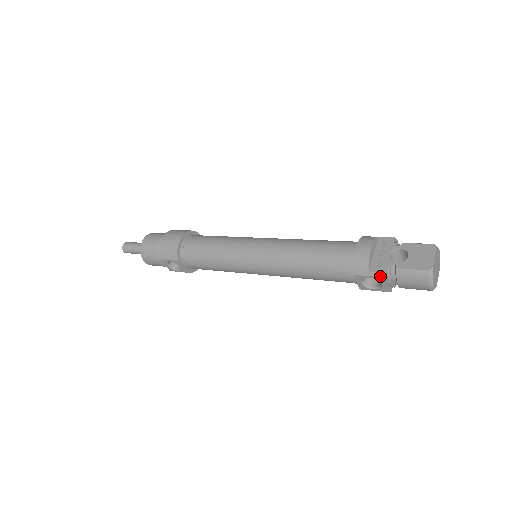
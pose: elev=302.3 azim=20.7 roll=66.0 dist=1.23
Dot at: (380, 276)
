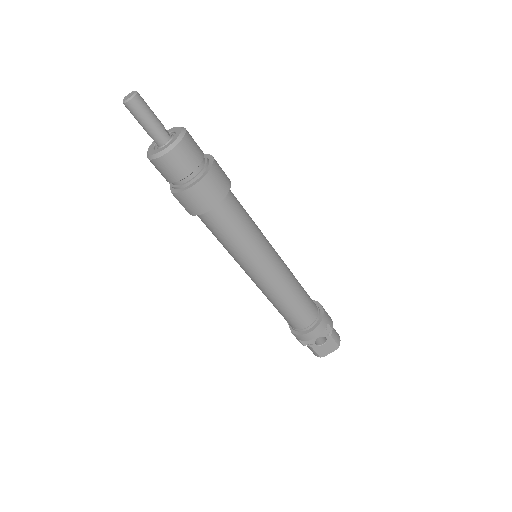
Dot at: (301, 343)
